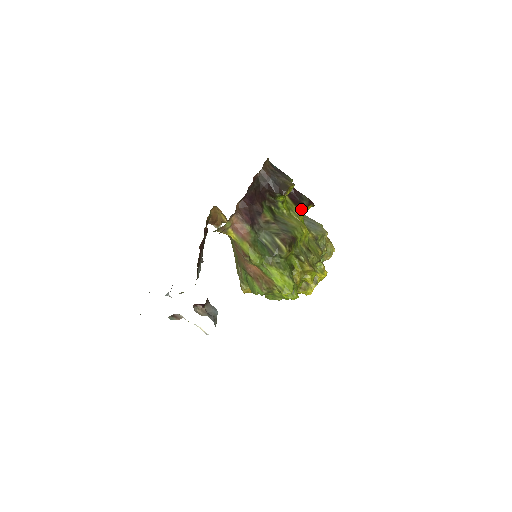
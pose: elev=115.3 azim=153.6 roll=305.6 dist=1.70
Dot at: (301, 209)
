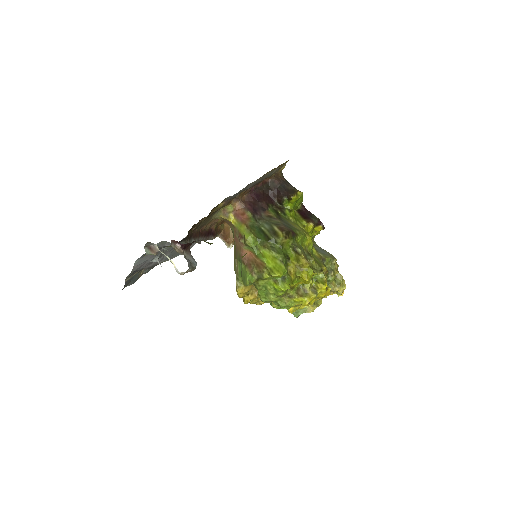
Dot at: (308, 221)
